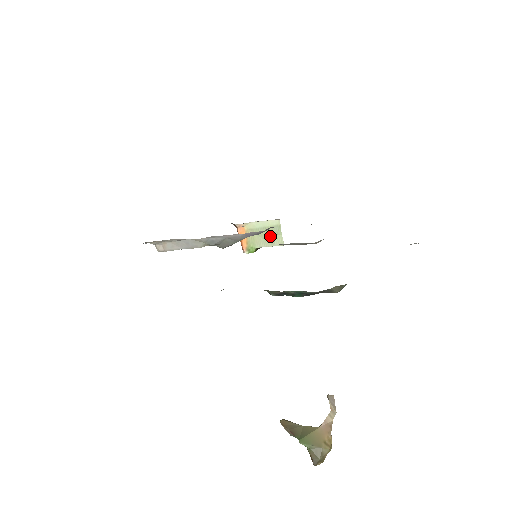
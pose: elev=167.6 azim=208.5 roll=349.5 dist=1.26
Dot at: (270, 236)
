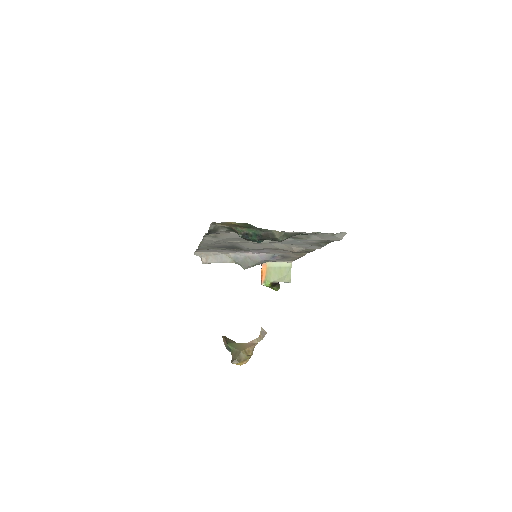
Dot at: (282, 274)
